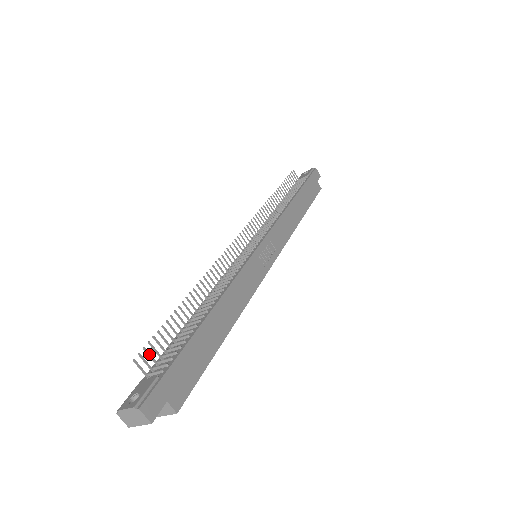
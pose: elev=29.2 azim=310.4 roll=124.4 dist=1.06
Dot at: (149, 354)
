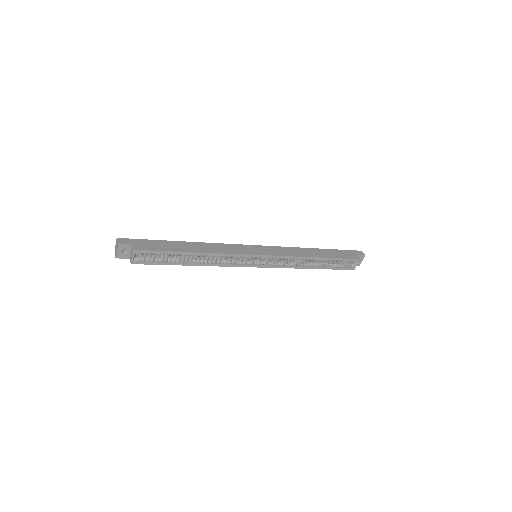
Dot at: occluded
